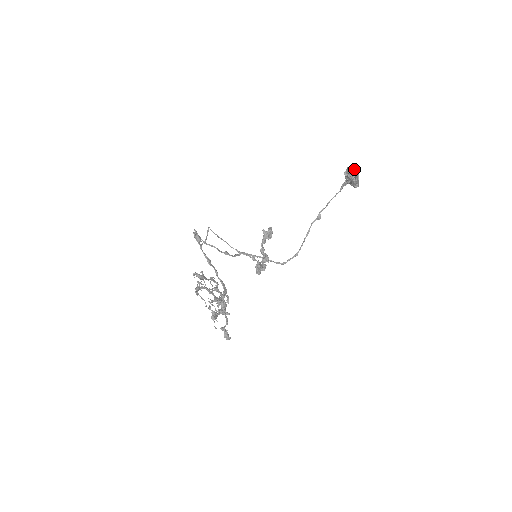
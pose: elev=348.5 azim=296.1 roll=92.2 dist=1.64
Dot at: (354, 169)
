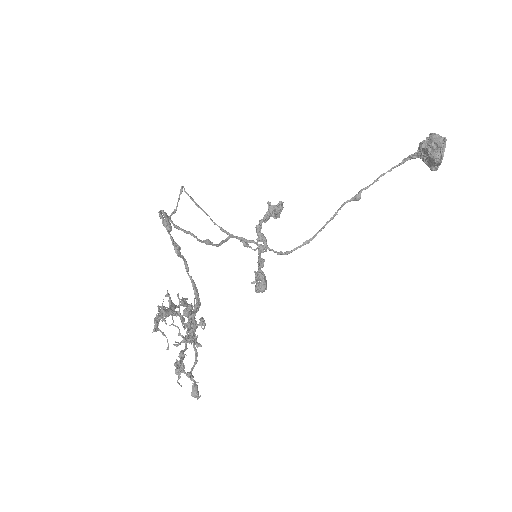
Dot at: (443, 143)
